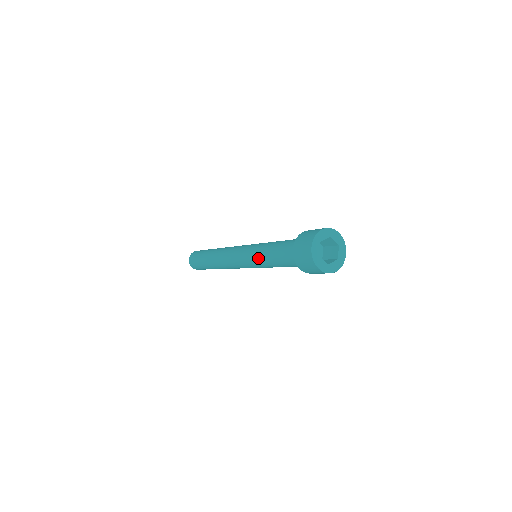
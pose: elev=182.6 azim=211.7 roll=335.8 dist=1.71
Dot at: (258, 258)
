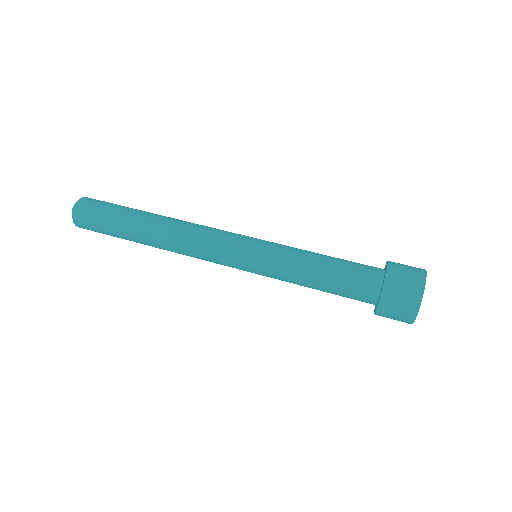
Dot at: (284, 264)
